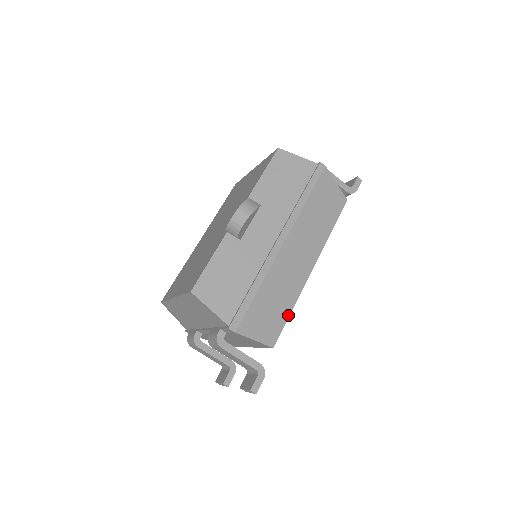
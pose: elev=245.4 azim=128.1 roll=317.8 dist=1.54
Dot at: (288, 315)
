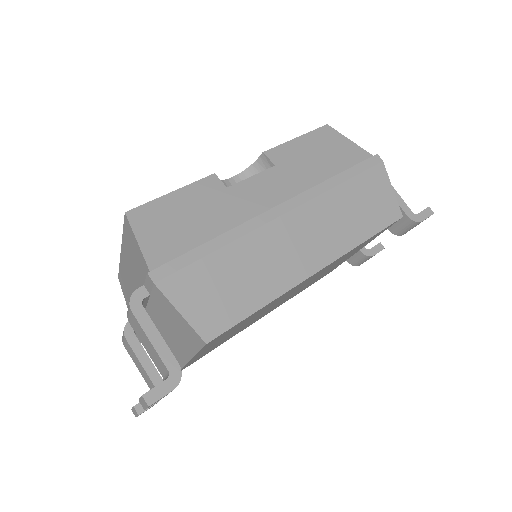
Dot at: (252, 311)
